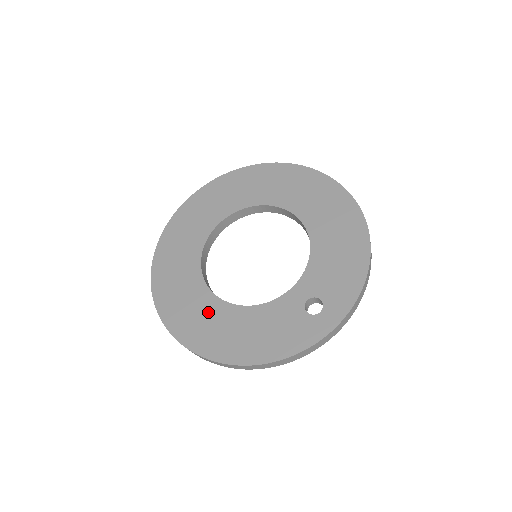
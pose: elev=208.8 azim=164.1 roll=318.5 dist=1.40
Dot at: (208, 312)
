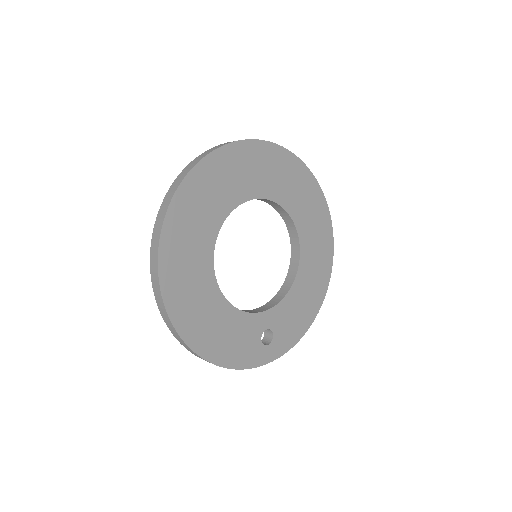
Dot at: (201, 286)
